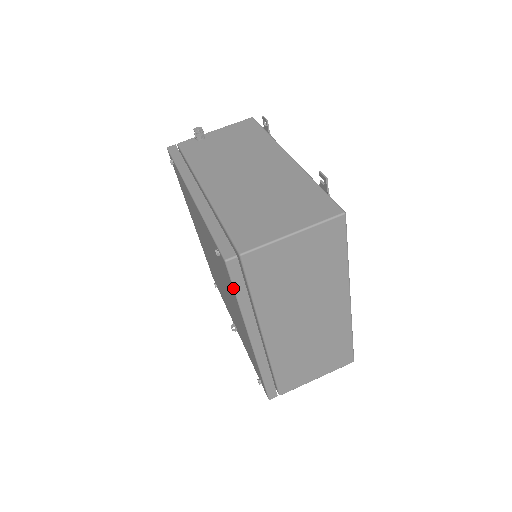
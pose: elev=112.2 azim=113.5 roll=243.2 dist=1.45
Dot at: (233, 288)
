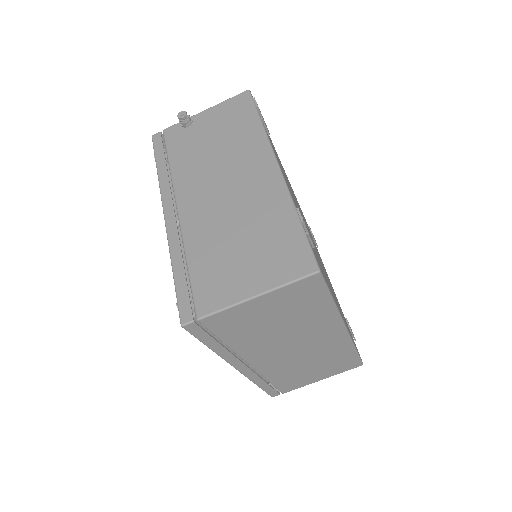
Dot at: (200, 341)
